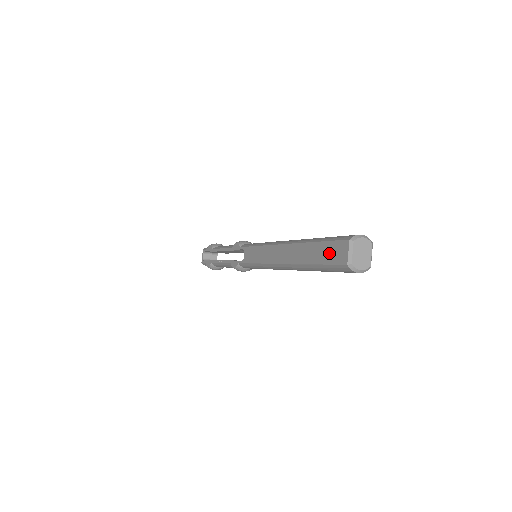
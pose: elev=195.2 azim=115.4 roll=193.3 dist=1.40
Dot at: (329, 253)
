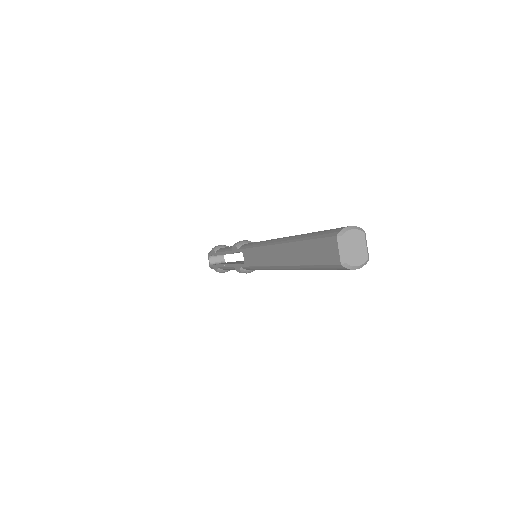
Dot at: (320, 252)
